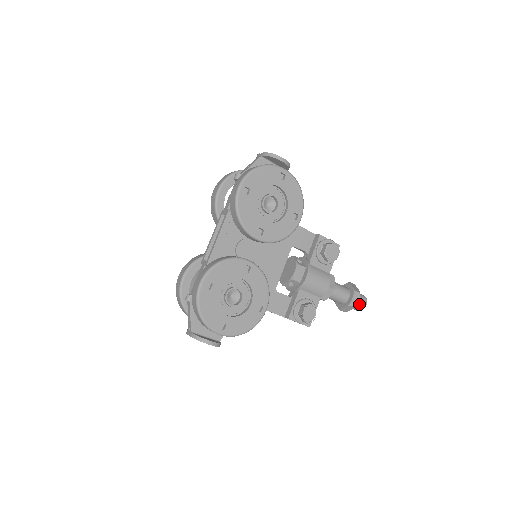
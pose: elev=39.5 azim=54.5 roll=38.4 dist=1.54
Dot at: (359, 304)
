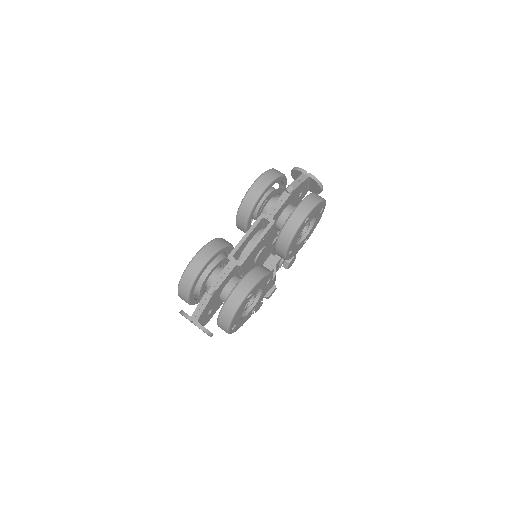
Dot at: occluded
